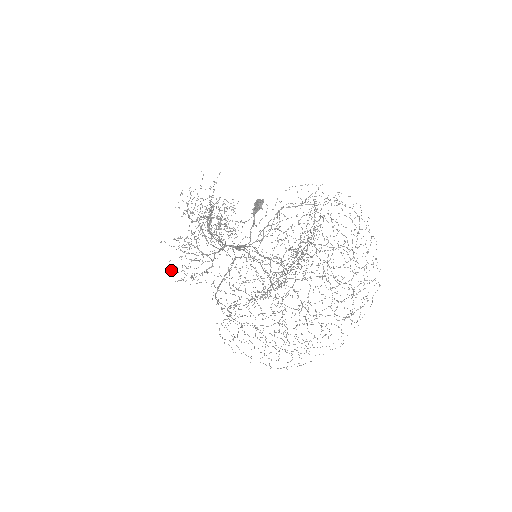
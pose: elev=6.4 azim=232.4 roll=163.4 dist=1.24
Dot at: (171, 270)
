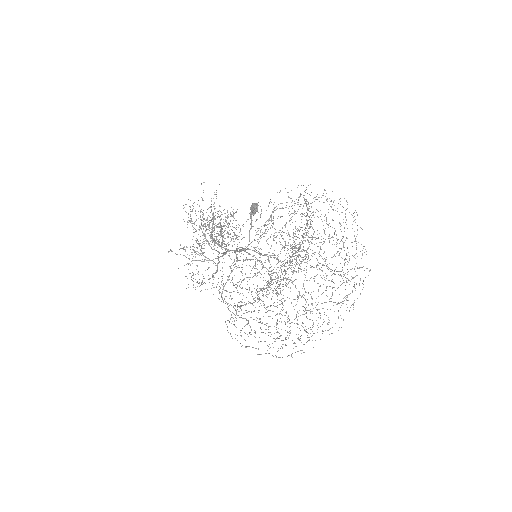
Dot at: occluded
